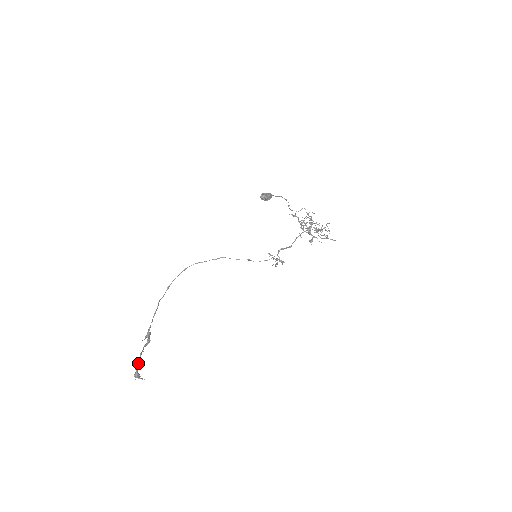
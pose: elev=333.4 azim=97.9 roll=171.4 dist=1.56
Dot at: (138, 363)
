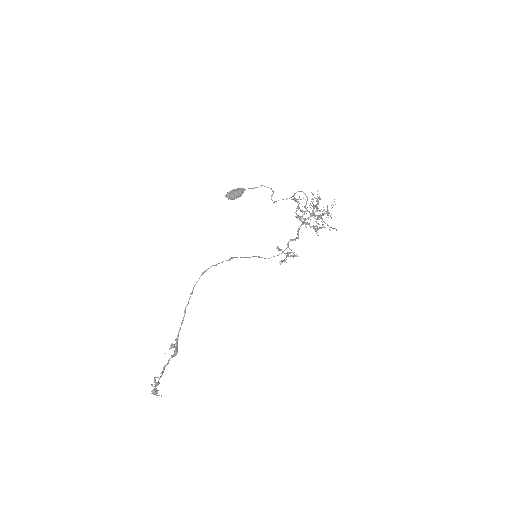
Dot at: (155, 380)
